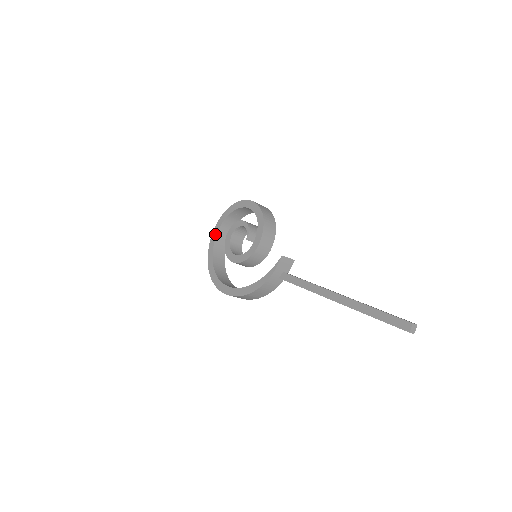
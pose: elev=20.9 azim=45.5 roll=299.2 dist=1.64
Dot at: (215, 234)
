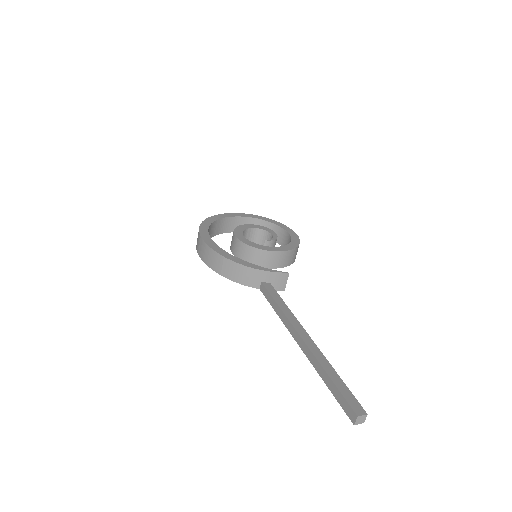
Dot at: (240, 215)
